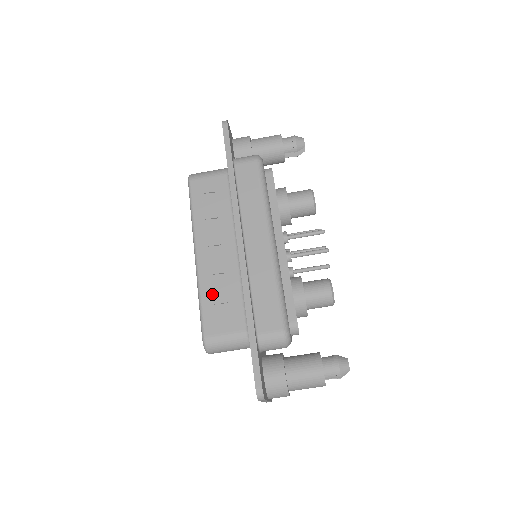
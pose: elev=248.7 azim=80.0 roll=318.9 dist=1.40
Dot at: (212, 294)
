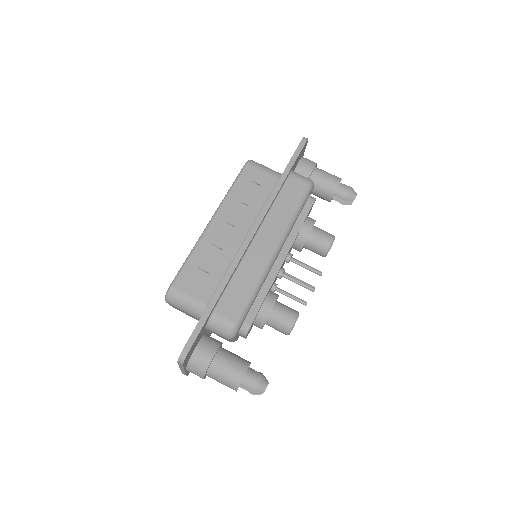
Dot at: (202, 258)
